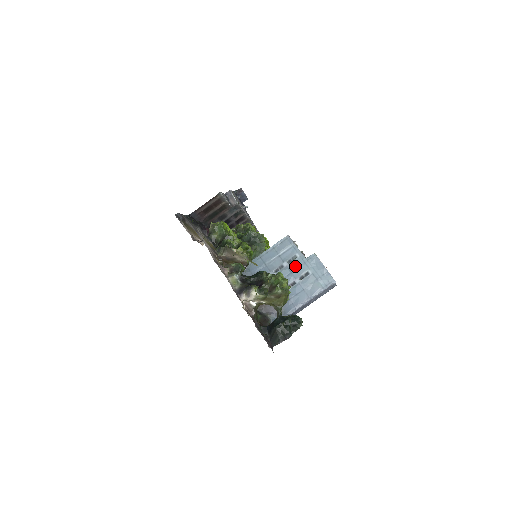
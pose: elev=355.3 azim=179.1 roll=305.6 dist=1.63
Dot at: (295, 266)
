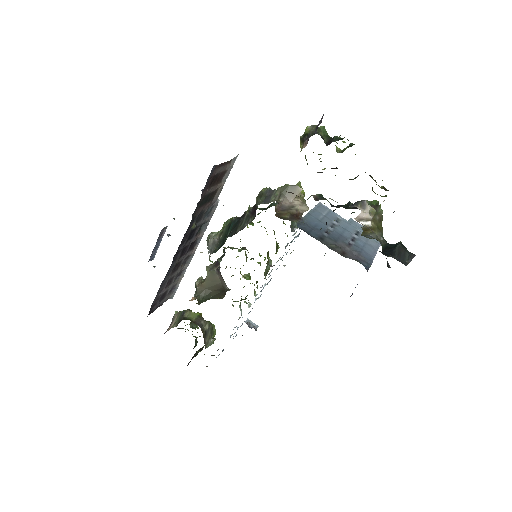
Dot at: (344, 225)
